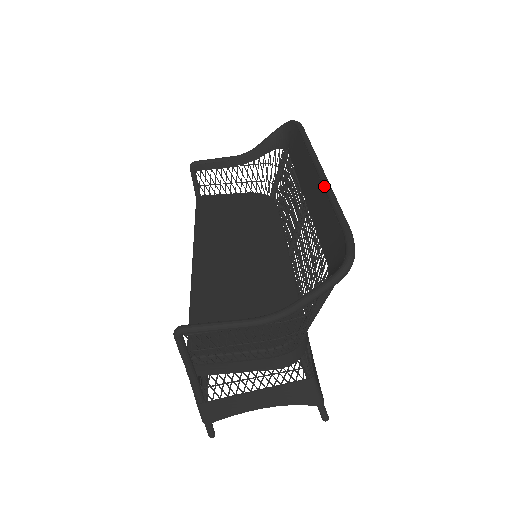
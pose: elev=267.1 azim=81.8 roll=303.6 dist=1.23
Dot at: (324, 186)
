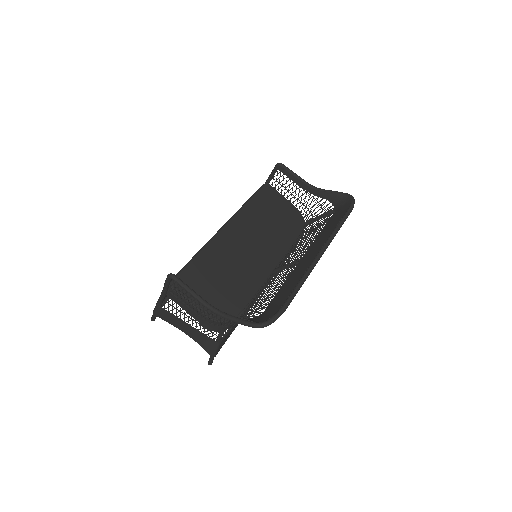
Dot at: (308, 269)
